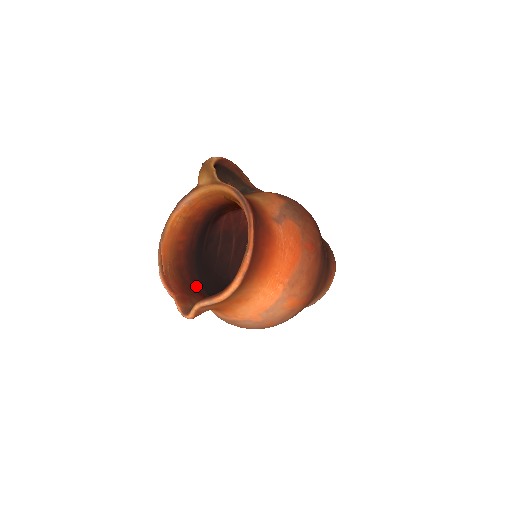
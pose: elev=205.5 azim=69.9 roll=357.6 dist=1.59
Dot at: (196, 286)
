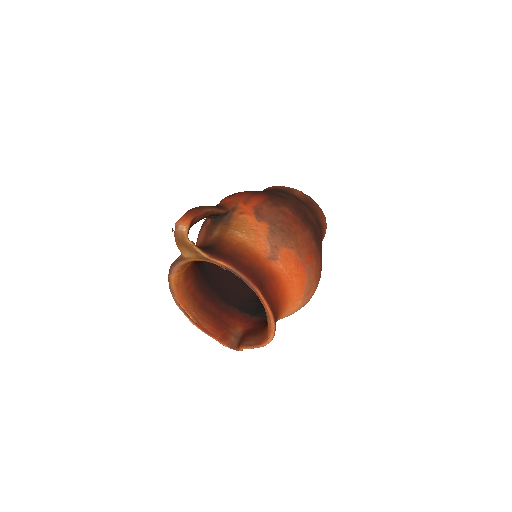
Dot at: (222, 308)
